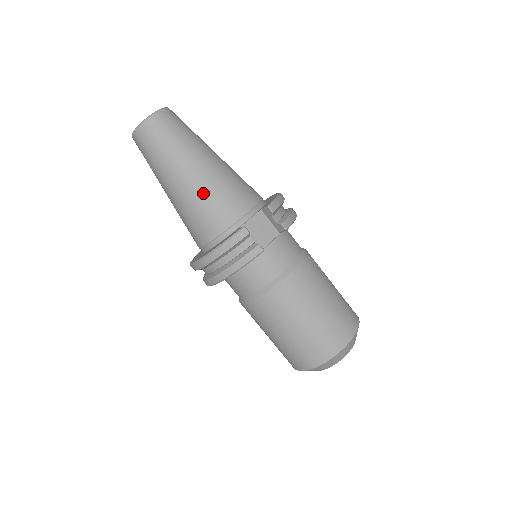
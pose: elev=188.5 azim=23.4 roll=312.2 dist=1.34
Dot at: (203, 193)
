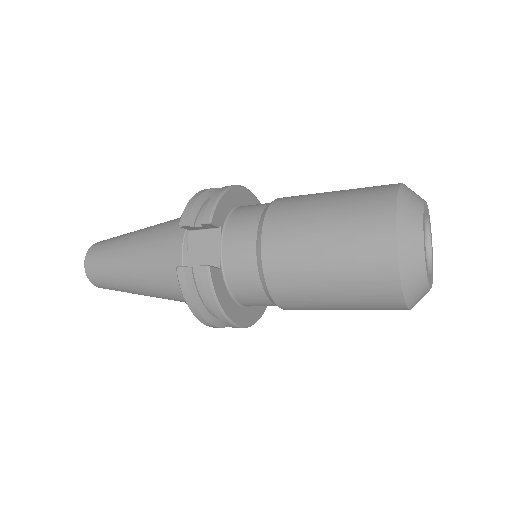
Dot at: (149, 275)
